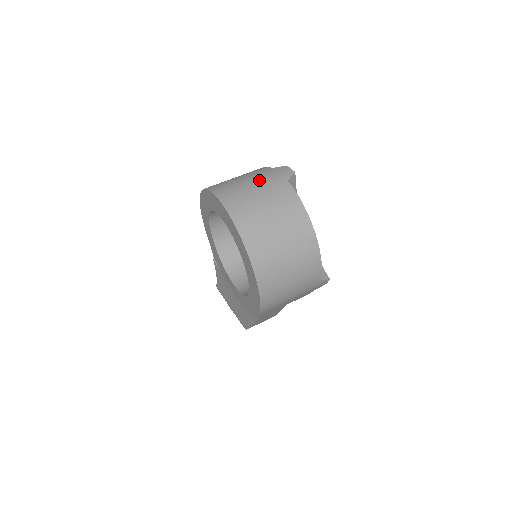
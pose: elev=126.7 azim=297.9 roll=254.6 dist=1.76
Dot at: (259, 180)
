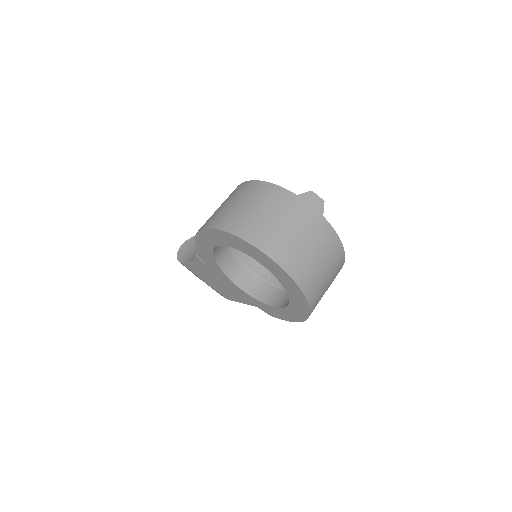
Dot at: (298, 222)
